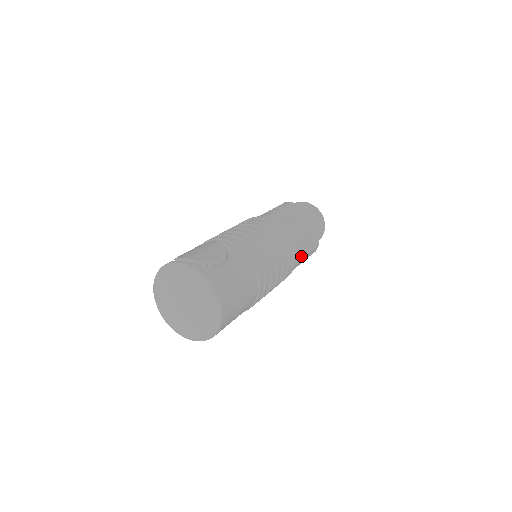
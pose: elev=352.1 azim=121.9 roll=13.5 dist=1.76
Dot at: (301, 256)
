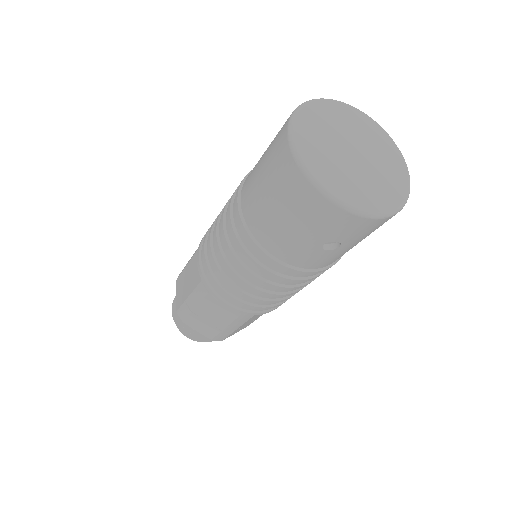
Dot at: occluded
